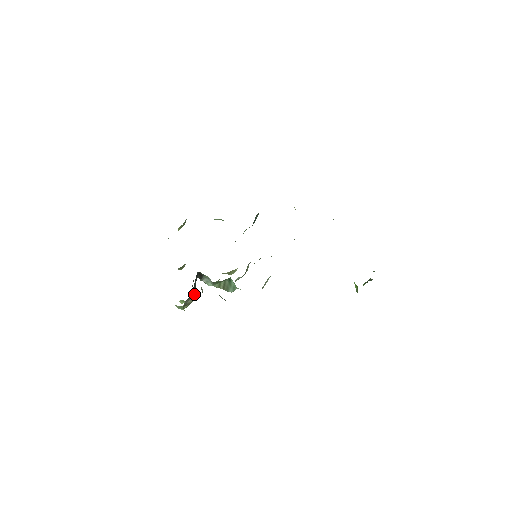
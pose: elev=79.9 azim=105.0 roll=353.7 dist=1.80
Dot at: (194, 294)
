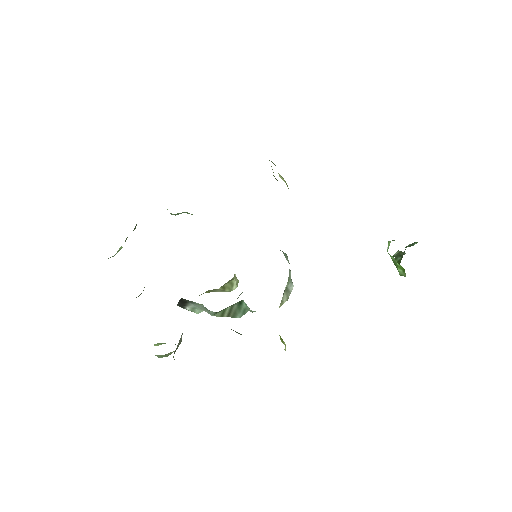
Dot at: (182, 333)
